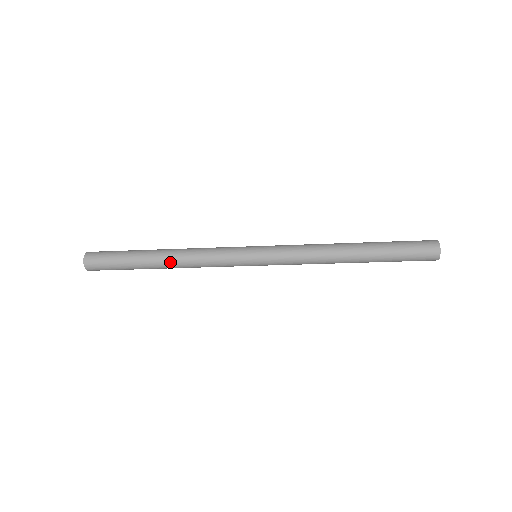
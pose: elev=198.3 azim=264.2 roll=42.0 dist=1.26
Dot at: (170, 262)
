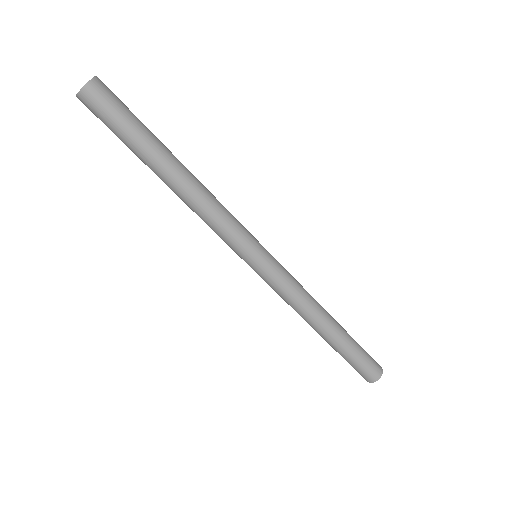
Dot at: (187, 178)
